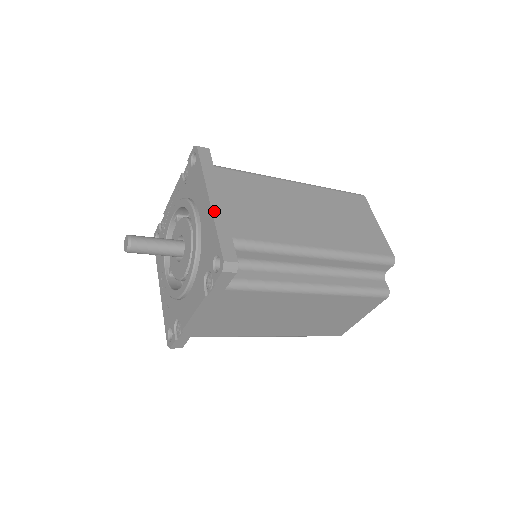
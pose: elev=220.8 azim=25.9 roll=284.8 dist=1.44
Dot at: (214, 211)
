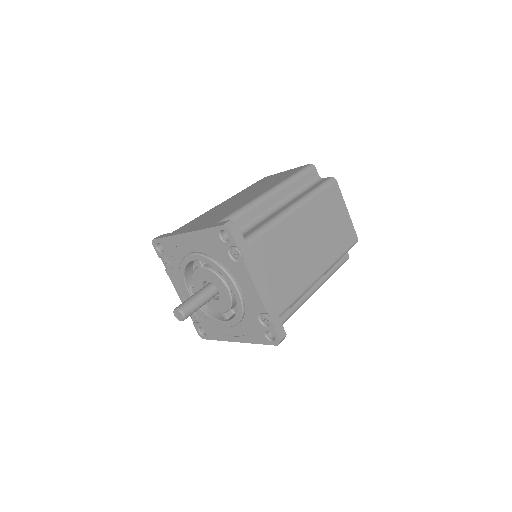
Dot at: (193, 231)
